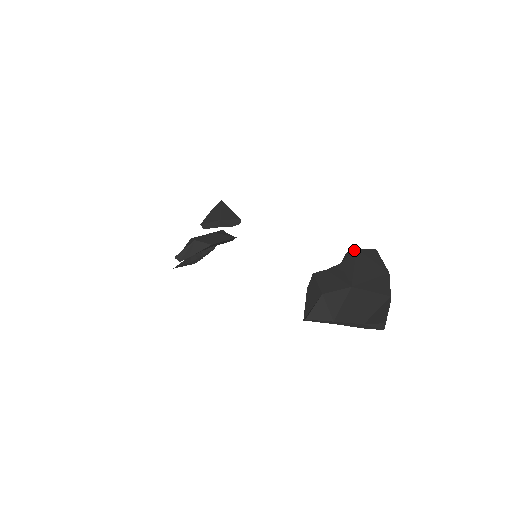
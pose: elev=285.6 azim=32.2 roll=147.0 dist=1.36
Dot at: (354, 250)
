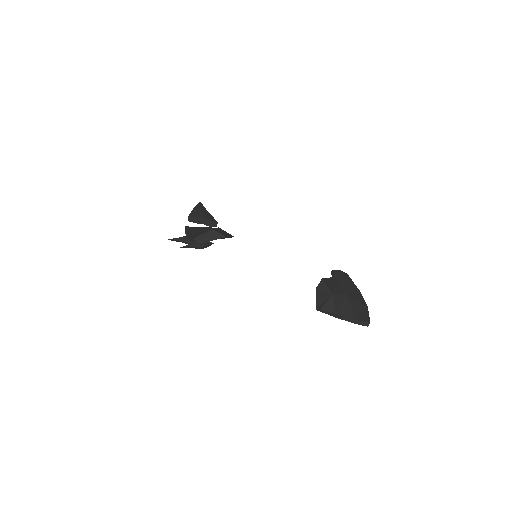
Dot at: (338, 270)
